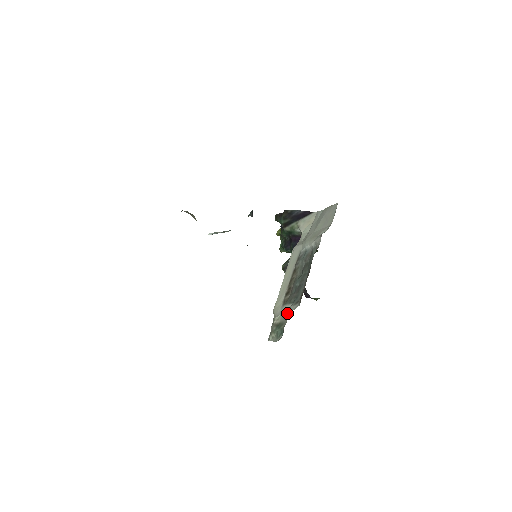
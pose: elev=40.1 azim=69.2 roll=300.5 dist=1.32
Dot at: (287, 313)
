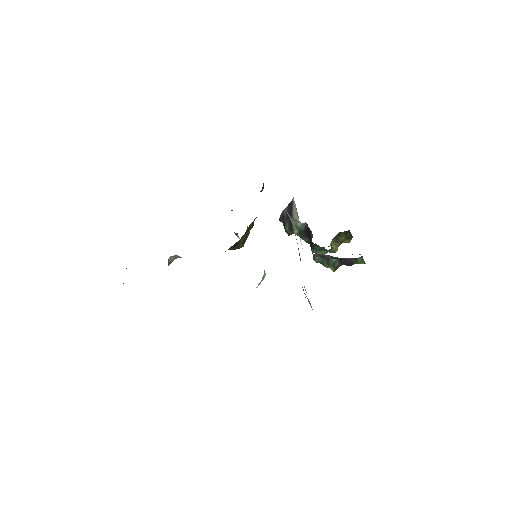
Dot at: occluded
